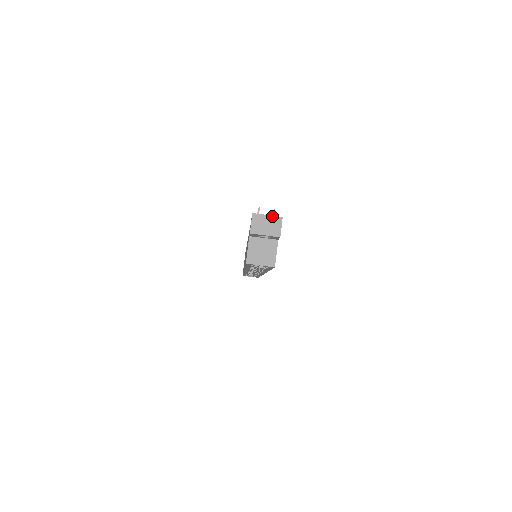
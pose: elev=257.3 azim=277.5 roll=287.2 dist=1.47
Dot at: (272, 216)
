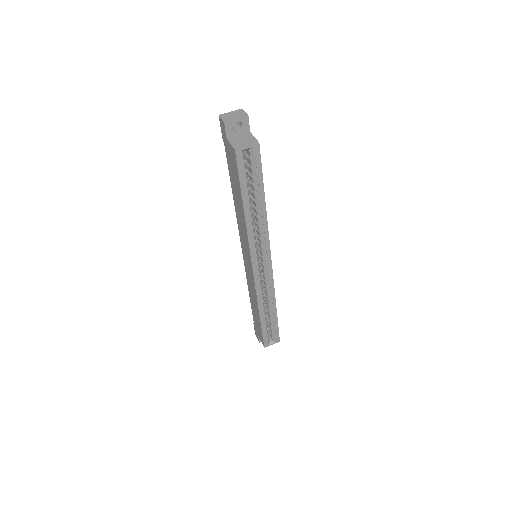
Dot at: (234, 111)
